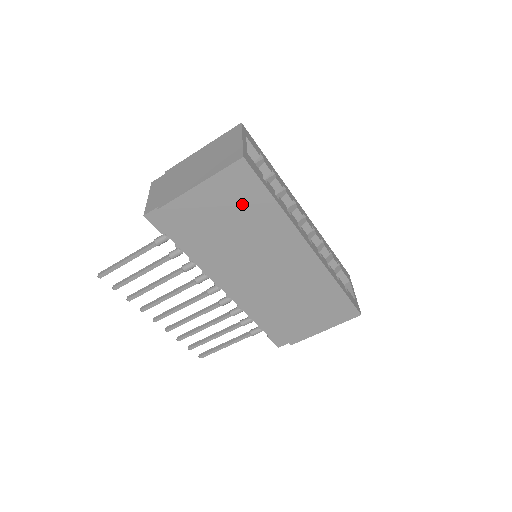
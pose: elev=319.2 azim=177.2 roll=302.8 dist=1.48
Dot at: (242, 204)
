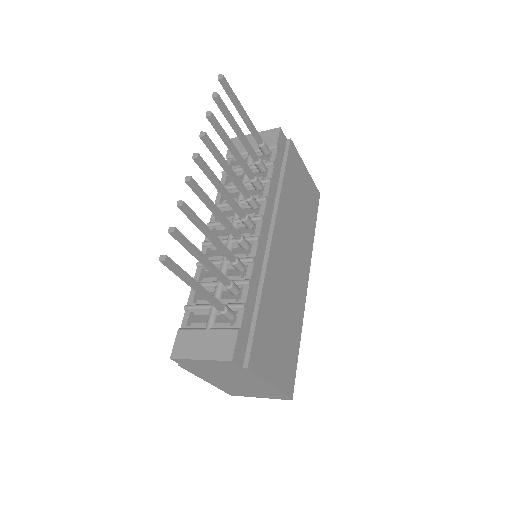
Dot at: (308, 206)
